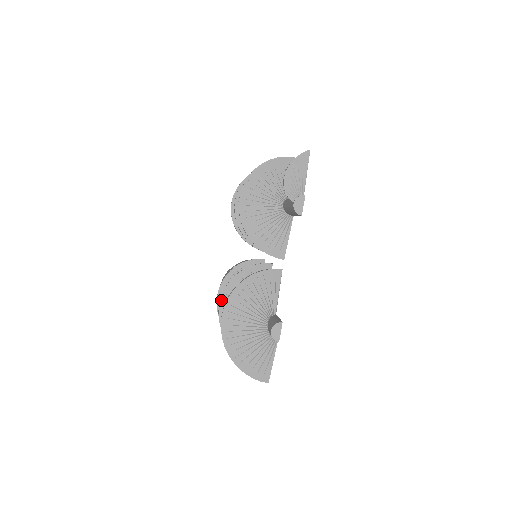
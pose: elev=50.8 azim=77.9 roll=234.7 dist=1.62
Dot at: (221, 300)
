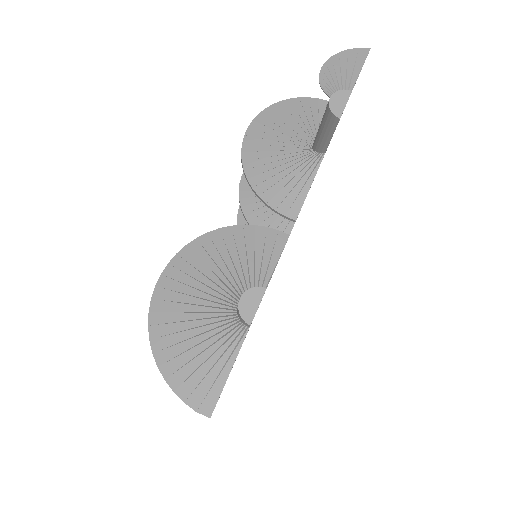
Dot at: occluded
